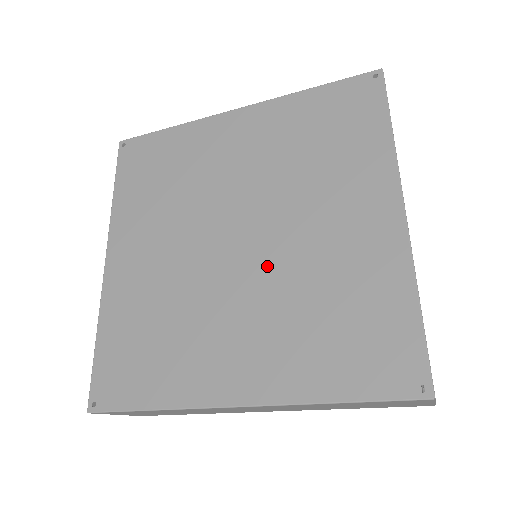
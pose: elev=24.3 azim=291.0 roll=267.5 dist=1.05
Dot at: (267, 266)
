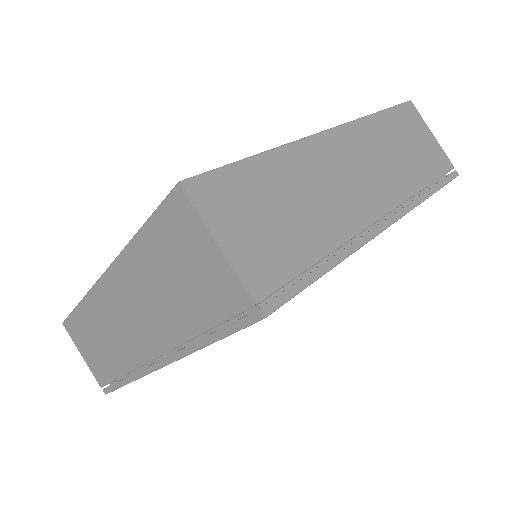
Dot at: occluded
